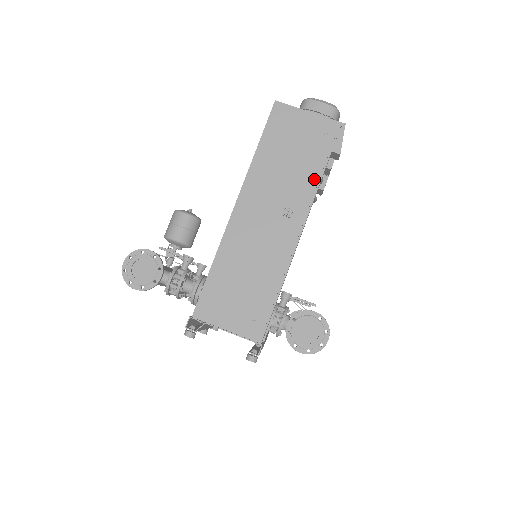
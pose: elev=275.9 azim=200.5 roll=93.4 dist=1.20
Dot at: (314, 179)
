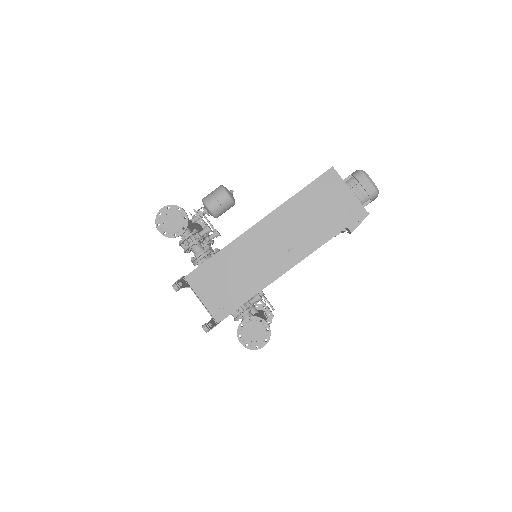
Dot at: (322, 239)
